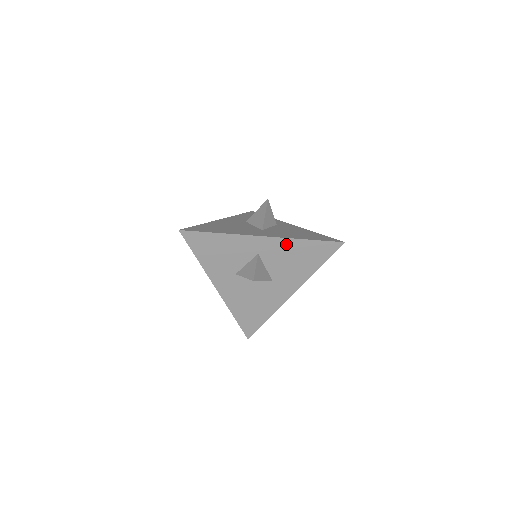
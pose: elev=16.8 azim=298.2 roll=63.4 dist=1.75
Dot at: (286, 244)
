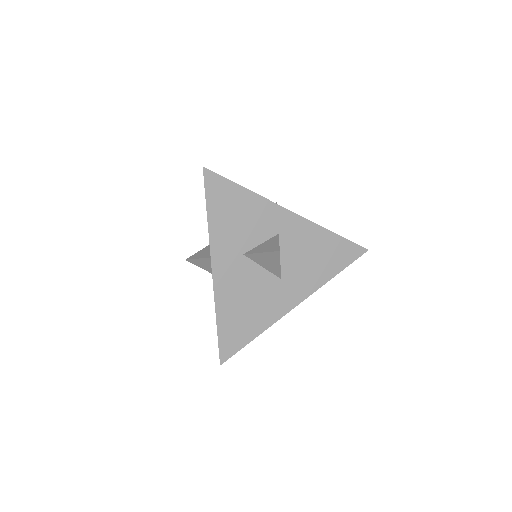
Dot at: (312, 231)
